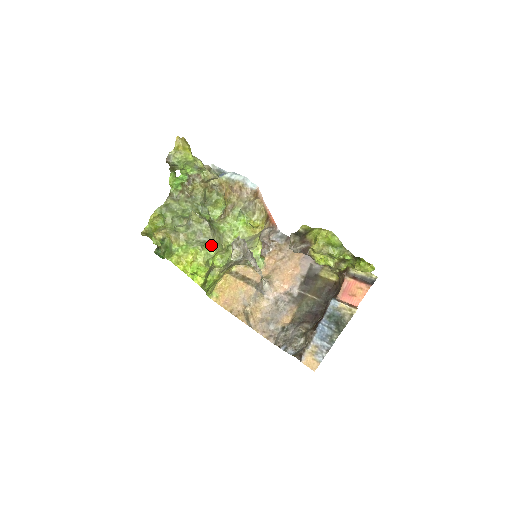
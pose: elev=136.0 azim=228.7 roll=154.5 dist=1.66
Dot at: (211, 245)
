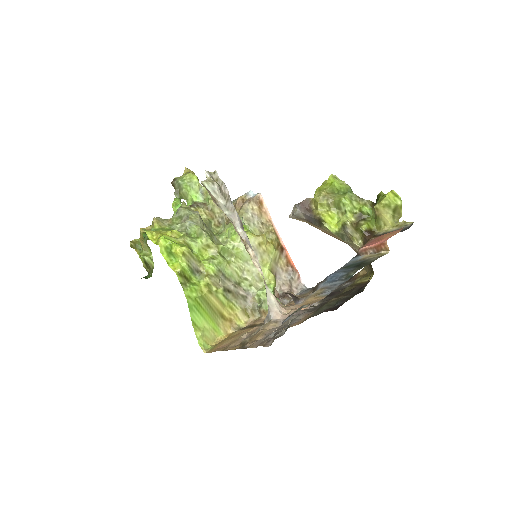
Dot at: (198, 231)
